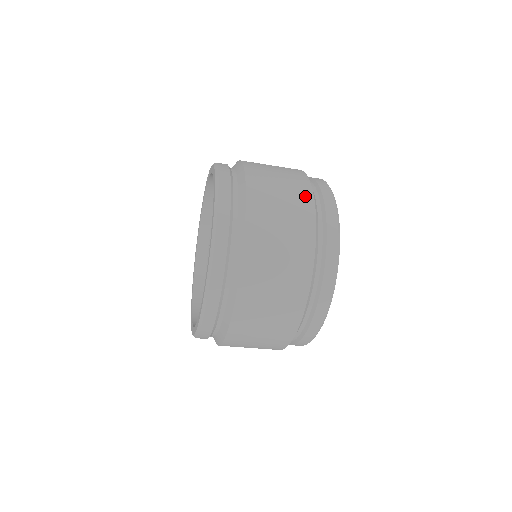
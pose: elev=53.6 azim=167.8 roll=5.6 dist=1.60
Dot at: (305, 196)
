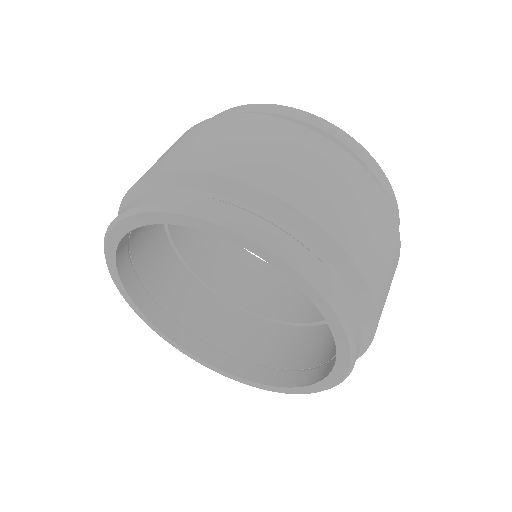
Dot at: (194, 128)
